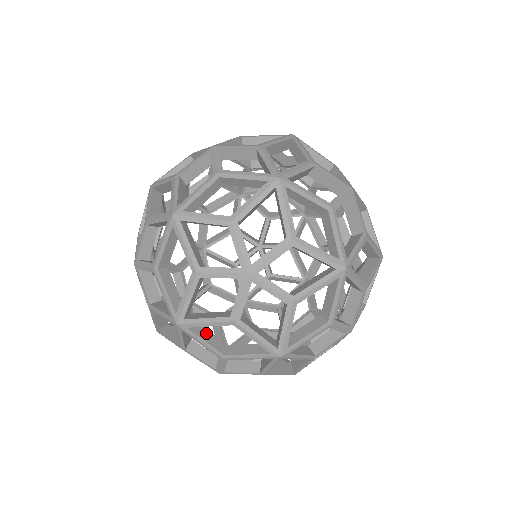
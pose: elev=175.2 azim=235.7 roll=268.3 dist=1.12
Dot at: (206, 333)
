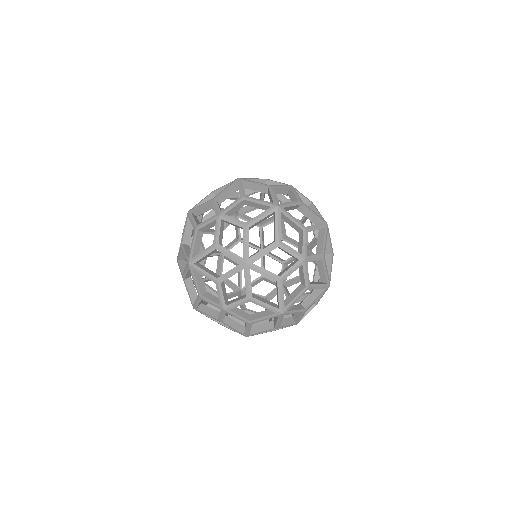
Dot at: (207, 269)
